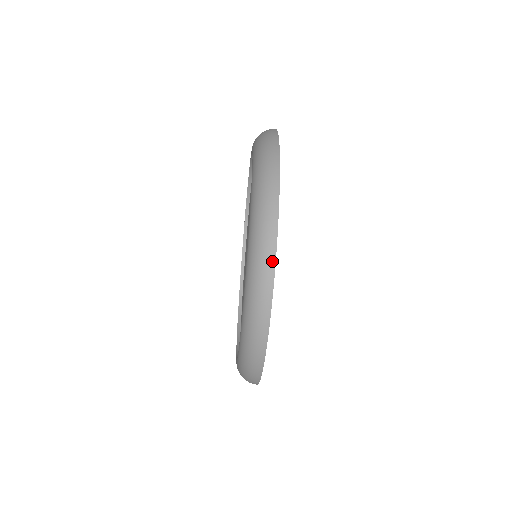
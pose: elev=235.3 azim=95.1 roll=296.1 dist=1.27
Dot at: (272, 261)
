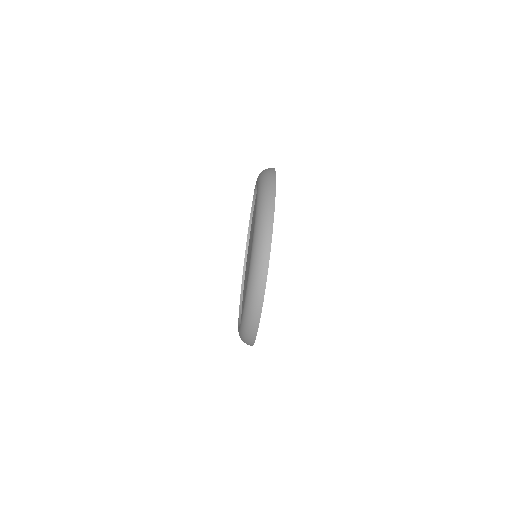
Dot at: (255, 333)
